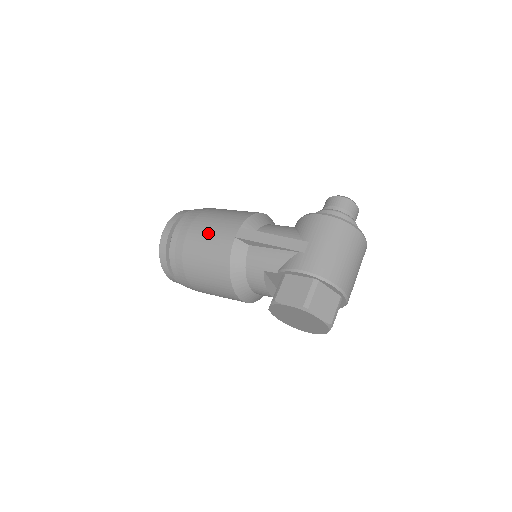
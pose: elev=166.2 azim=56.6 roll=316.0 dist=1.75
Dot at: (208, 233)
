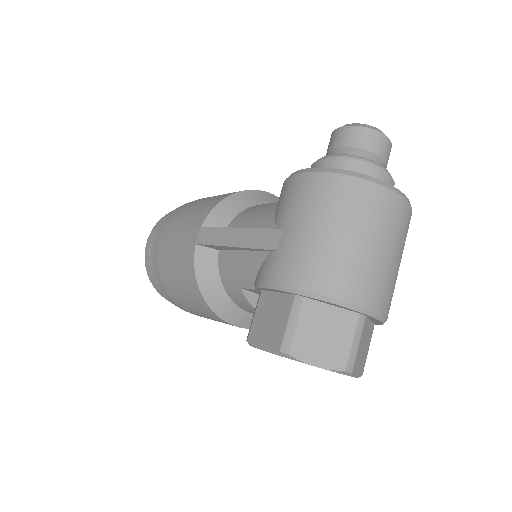
Dot at: (173, 243)
